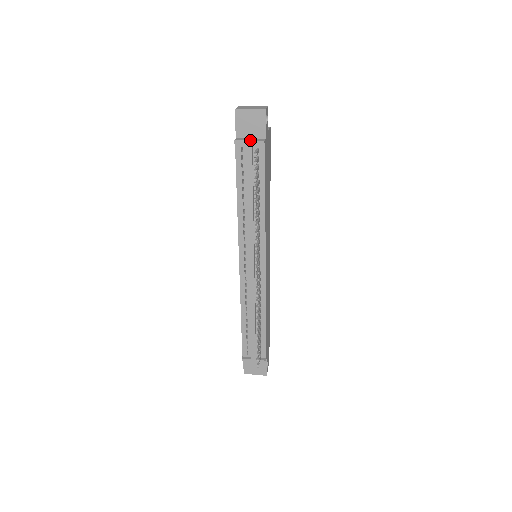
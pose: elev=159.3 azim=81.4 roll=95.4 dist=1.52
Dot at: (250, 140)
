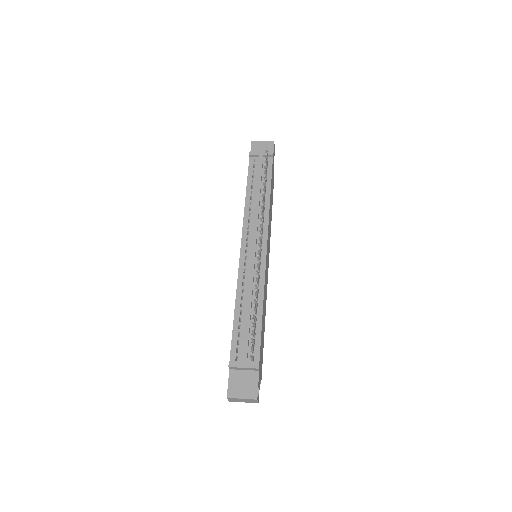
Dot at: occluded
